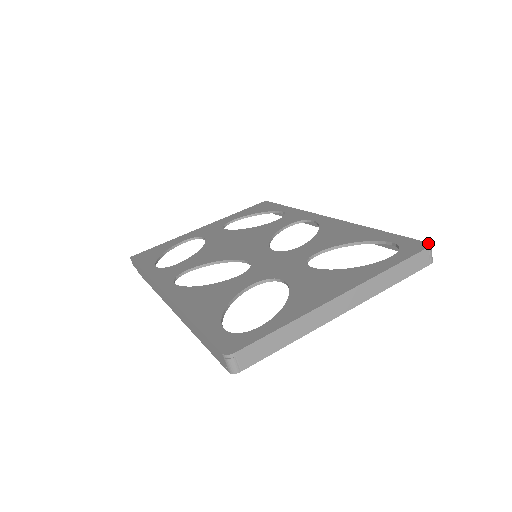
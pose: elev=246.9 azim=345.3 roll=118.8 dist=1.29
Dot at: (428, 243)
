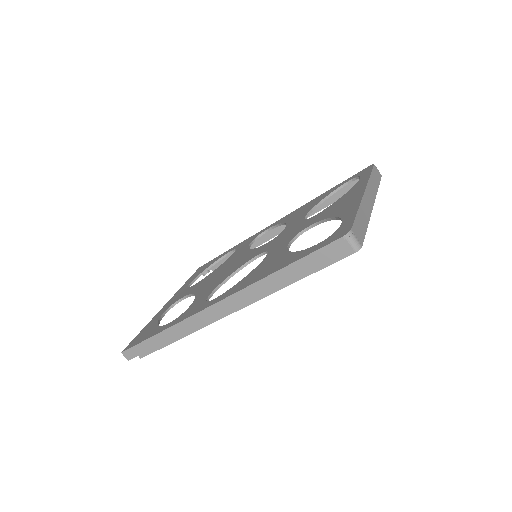
Dot at: (370, 165)
